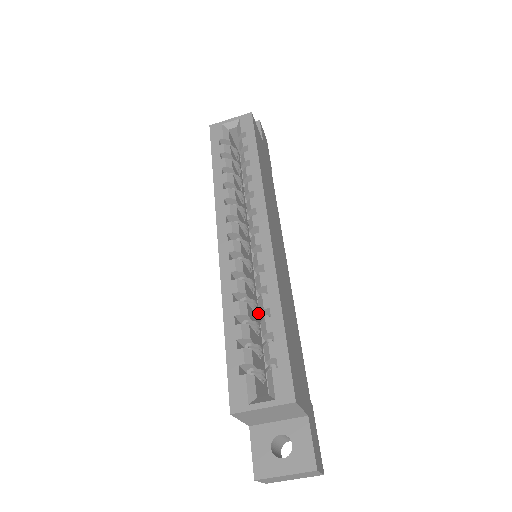
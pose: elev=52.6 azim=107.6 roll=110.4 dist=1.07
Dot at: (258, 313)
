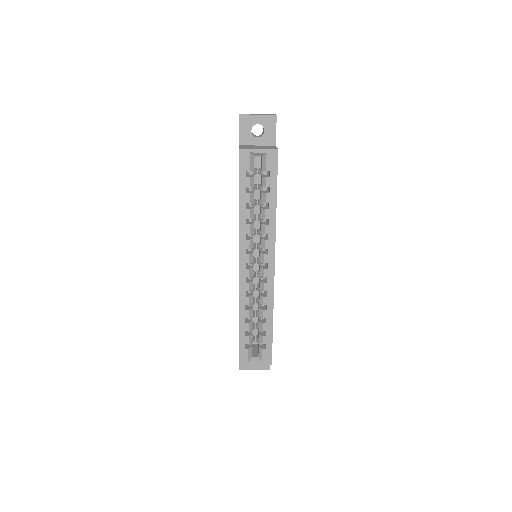
Dot at: occluded
